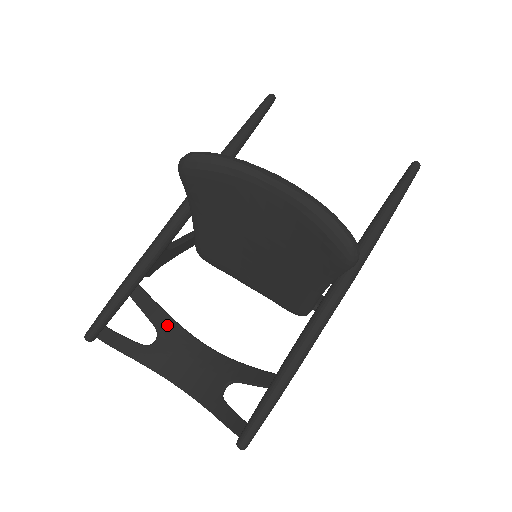
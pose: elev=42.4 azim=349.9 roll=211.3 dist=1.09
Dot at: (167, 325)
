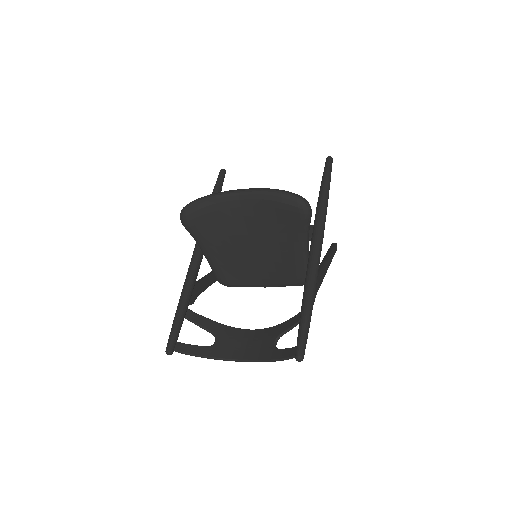
Dot at: (219, 329)
